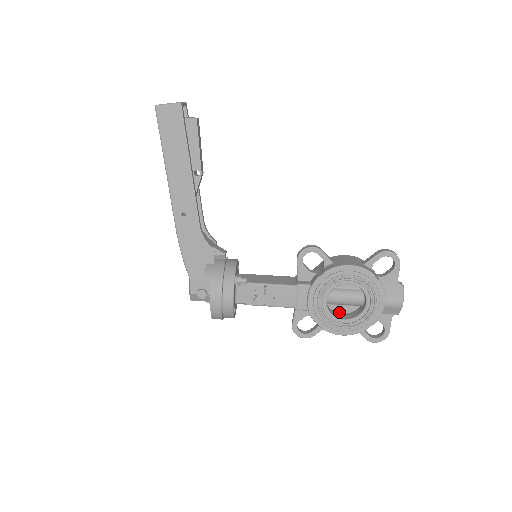
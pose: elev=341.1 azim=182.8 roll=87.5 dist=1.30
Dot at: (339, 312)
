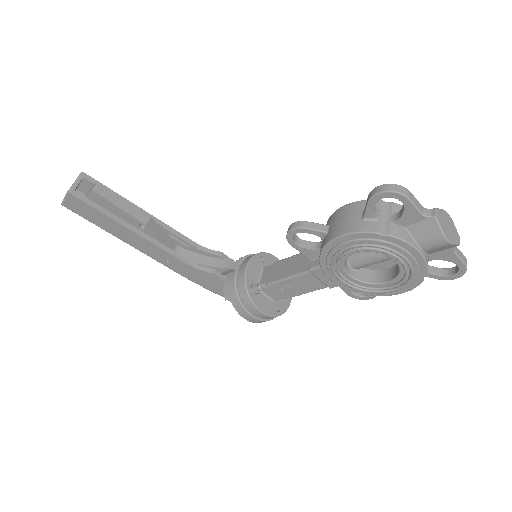
Dot at: (382, 269)
